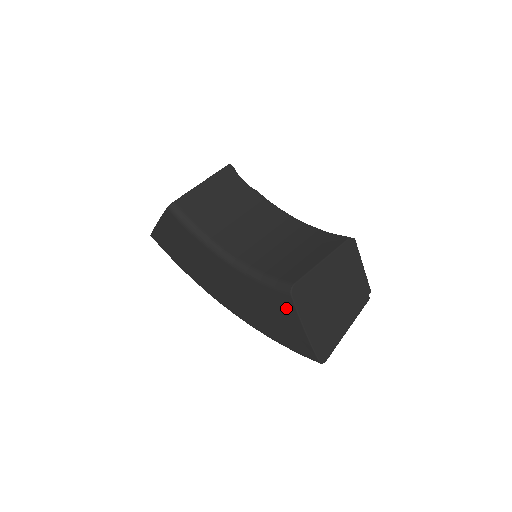
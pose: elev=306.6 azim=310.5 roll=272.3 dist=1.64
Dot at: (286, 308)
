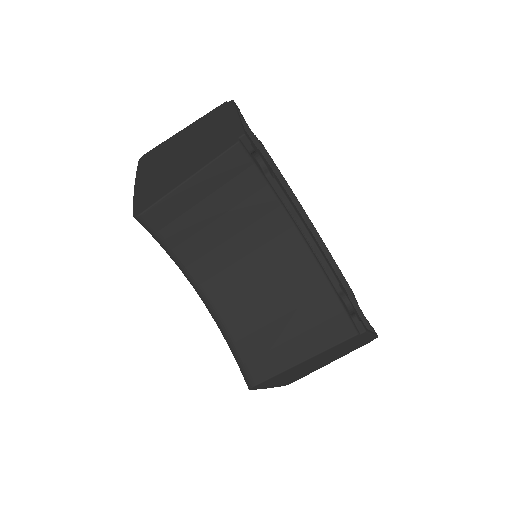
Dot at: occluded
